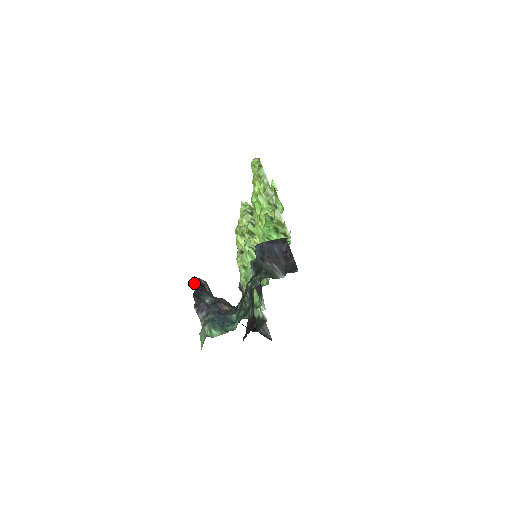
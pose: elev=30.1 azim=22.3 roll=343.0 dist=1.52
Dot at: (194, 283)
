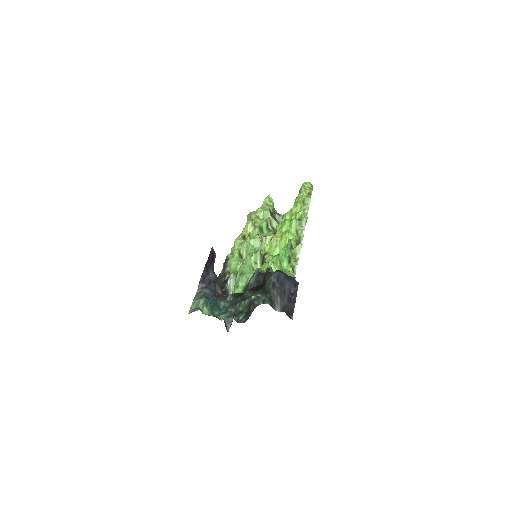
Dot at: (210, 253)
